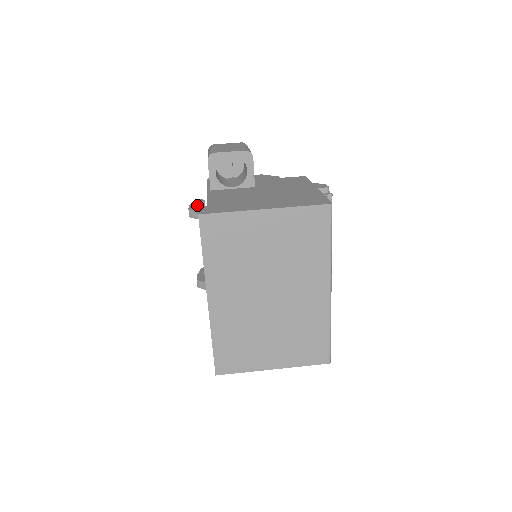
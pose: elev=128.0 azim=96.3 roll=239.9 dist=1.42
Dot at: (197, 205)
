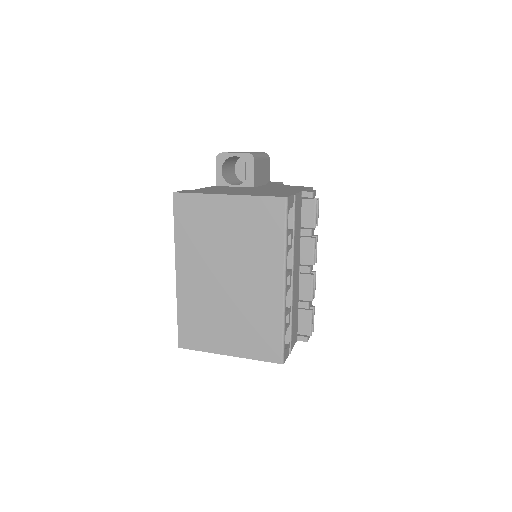
Dot at: occluded
